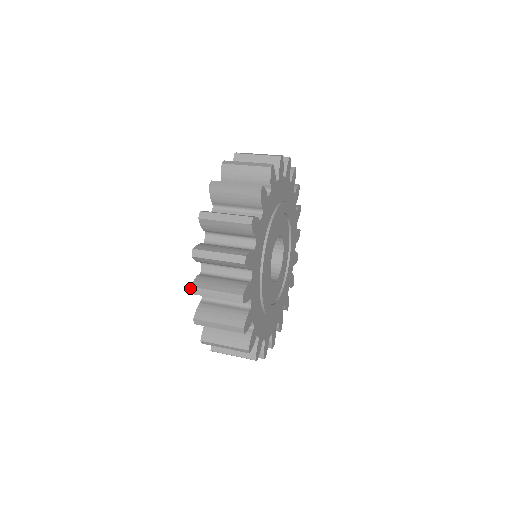
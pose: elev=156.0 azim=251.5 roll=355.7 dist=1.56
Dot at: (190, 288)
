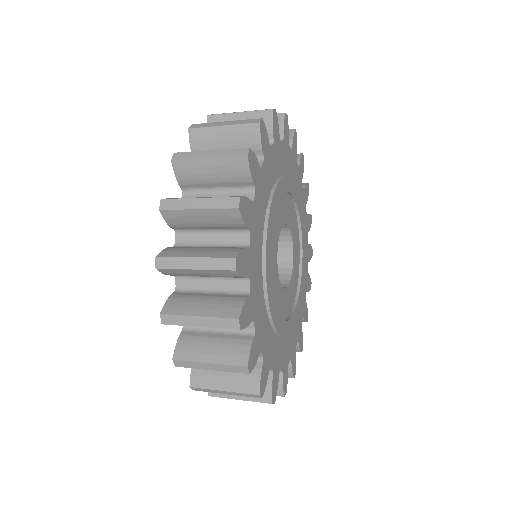
Dot at: (160, 201)
